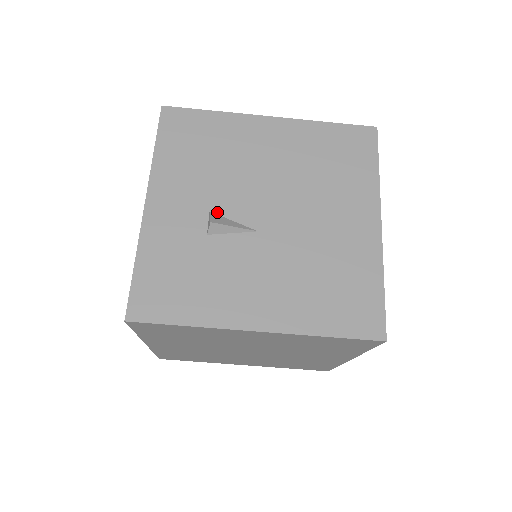
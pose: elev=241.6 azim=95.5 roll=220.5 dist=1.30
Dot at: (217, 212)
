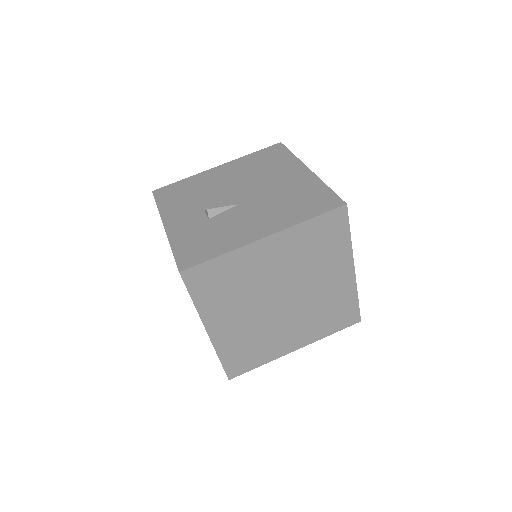
Dot at: occluded
